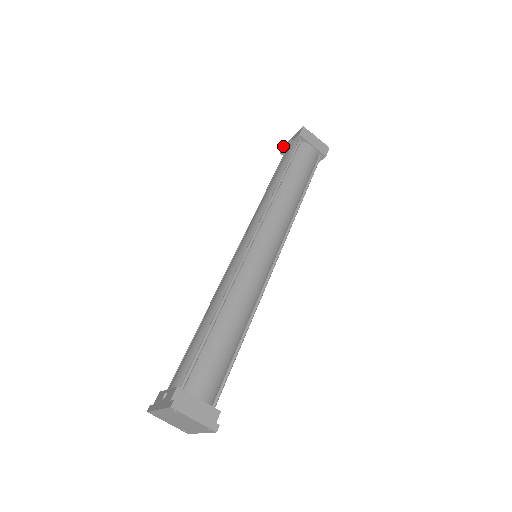
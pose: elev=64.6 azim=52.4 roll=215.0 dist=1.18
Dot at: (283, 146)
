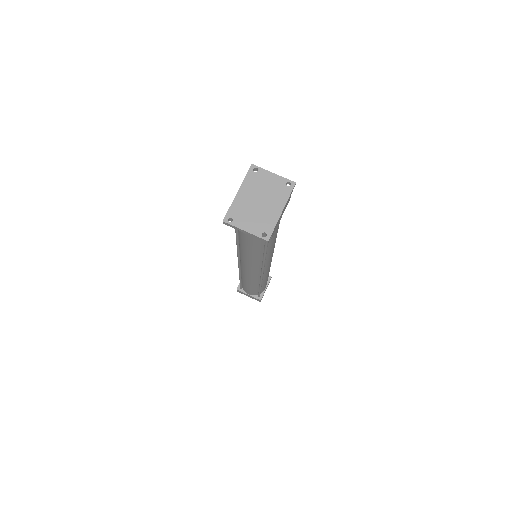
Dot at: occluded
